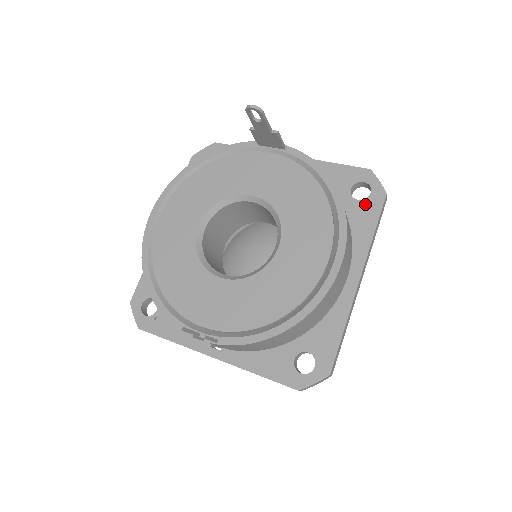
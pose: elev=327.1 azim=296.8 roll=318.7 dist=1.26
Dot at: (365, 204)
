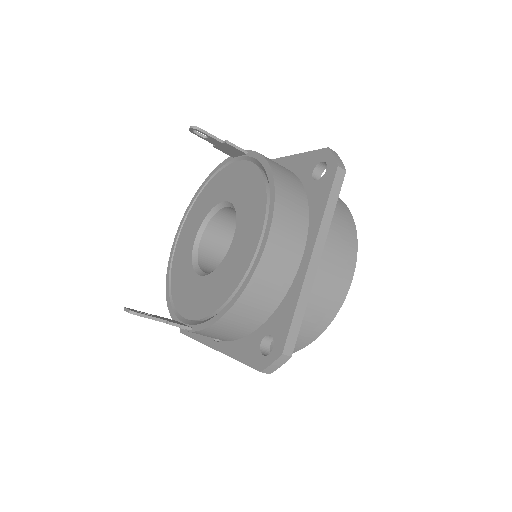
Dot at: (321, 182)
